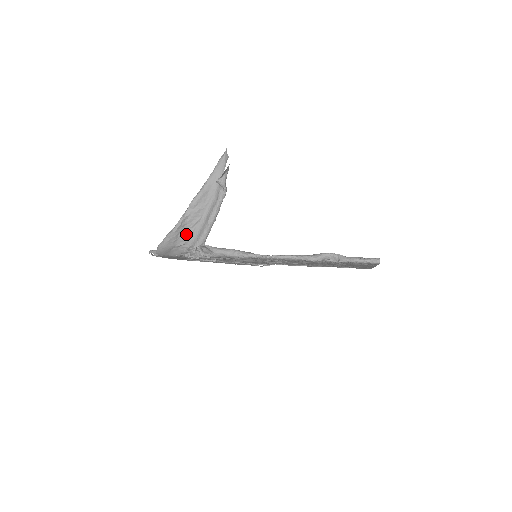
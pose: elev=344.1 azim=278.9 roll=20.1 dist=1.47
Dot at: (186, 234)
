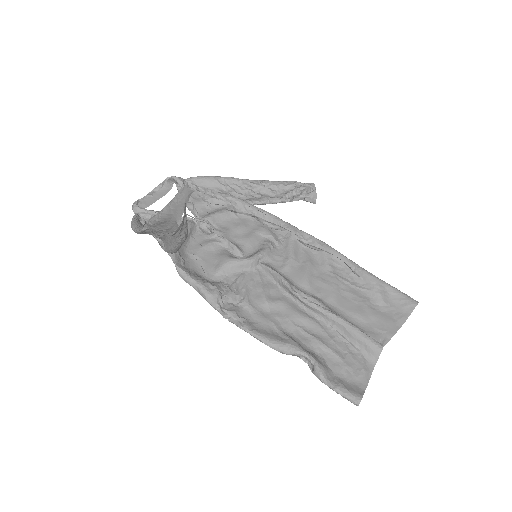
Dot at: (154, 235)
